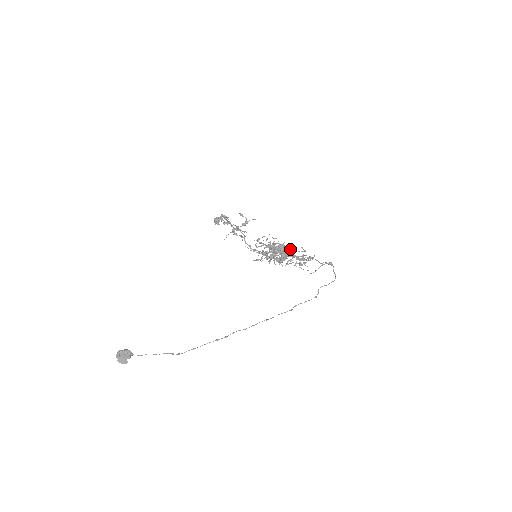
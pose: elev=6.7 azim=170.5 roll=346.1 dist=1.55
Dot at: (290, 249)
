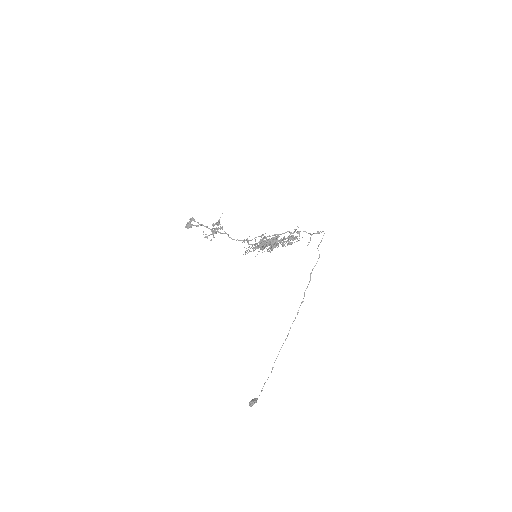
Dot at: occluded
